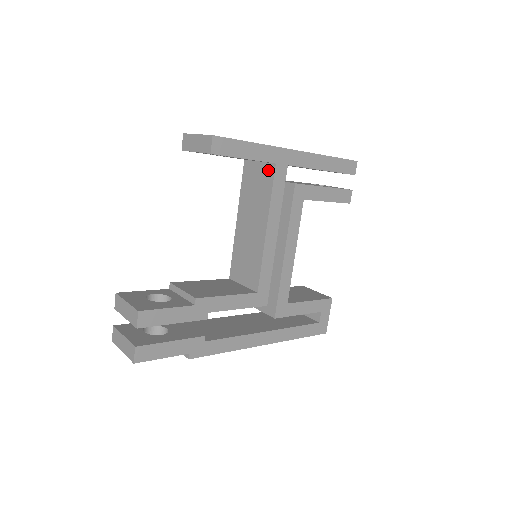
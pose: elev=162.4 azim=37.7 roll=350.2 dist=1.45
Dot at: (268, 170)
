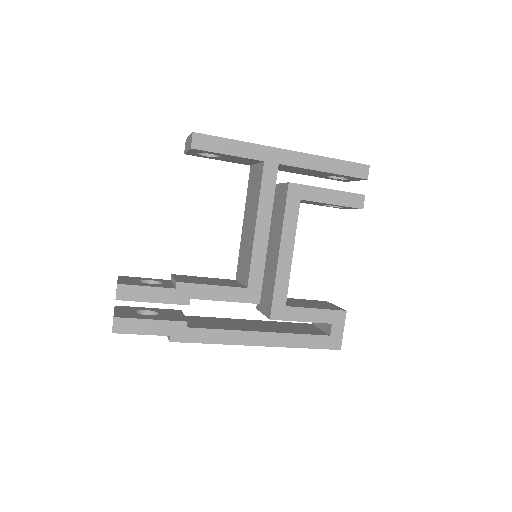
Dot at: (260, 169)
